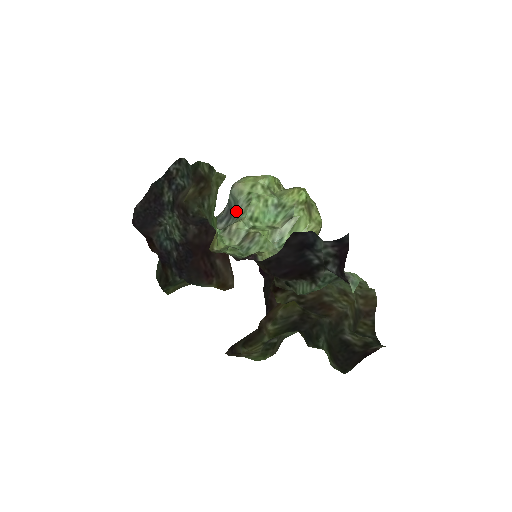
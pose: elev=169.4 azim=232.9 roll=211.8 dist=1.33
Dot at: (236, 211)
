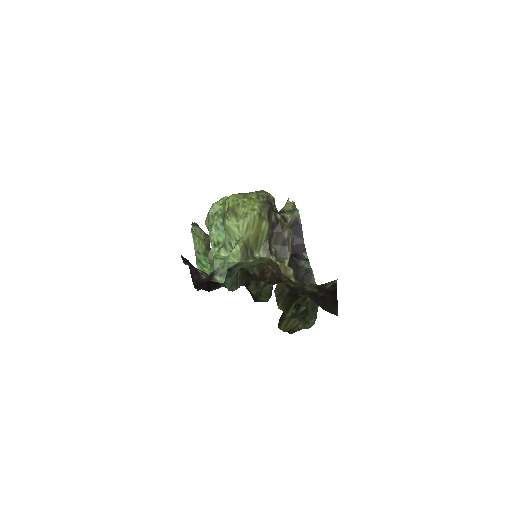
Dot at: occluded
